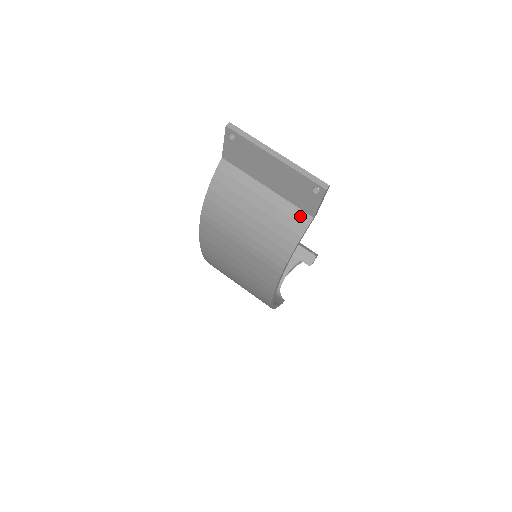
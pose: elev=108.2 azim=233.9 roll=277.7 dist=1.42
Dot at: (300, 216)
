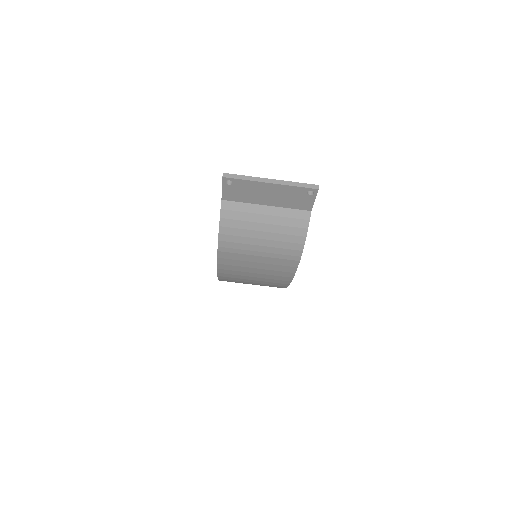
Dot at: (301, 215)
